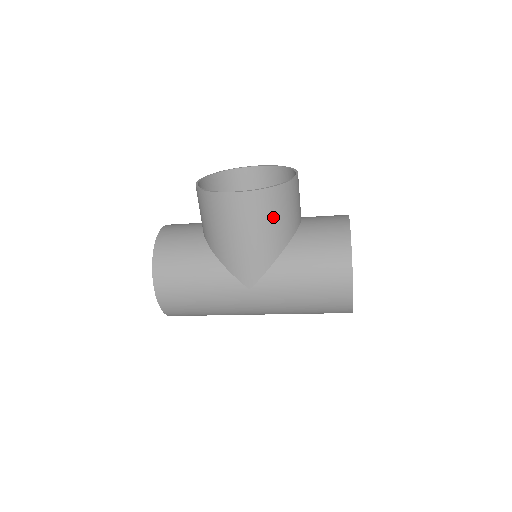
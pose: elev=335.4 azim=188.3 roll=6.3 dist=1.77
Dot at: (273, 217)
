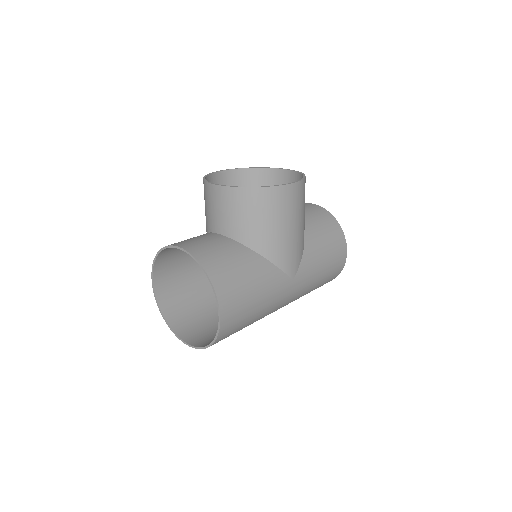
Dot at: occluded
